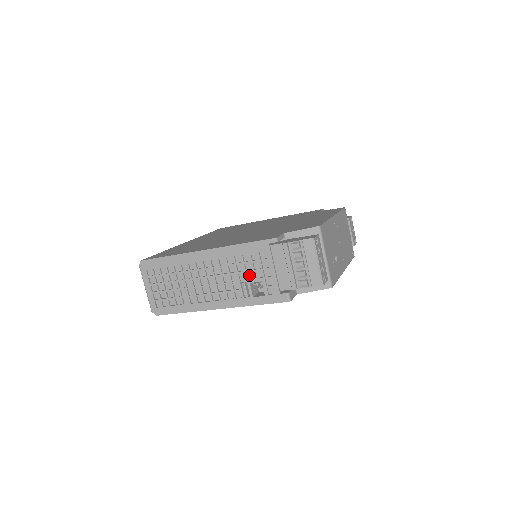
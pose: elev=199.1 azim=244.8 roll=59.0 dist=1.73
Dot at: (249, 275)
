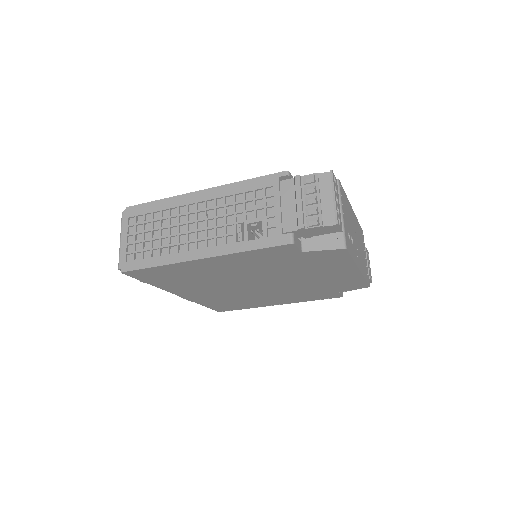
Dot at: (248, 216)
